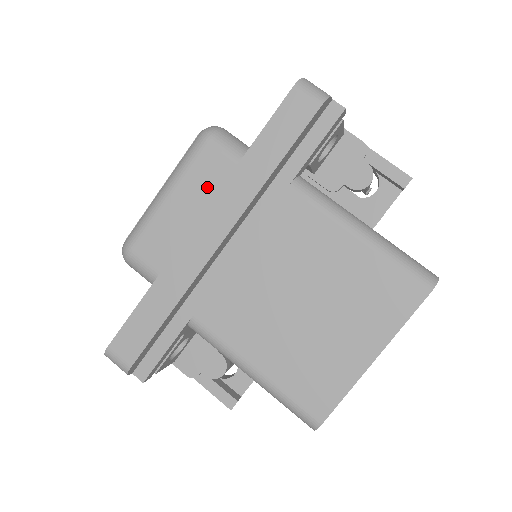
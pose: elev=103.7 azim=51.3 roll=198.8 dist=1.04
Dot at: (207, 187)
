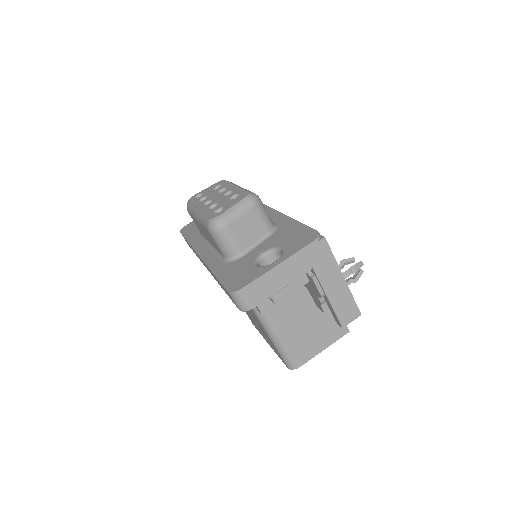
Dot at: occluded
